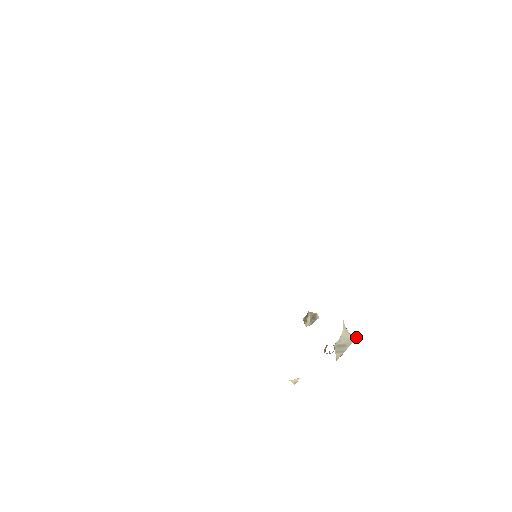
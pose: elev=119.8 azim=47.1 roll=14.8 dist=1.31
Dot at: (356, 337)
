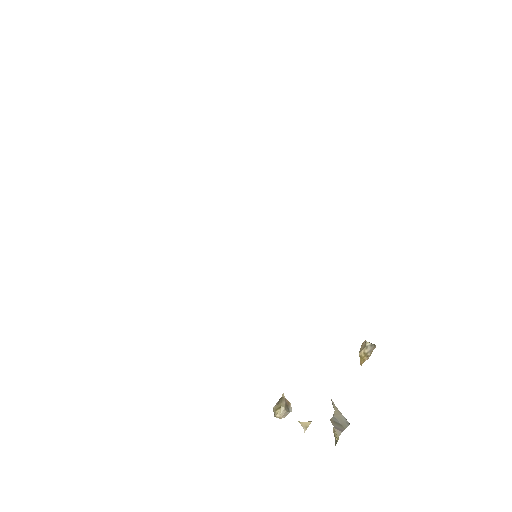
Dot at: (349, 423)
